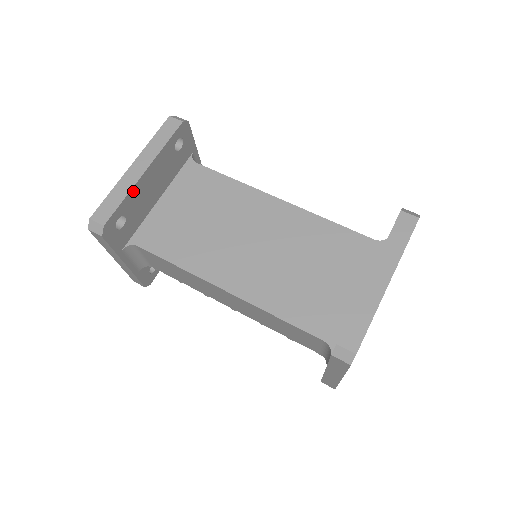
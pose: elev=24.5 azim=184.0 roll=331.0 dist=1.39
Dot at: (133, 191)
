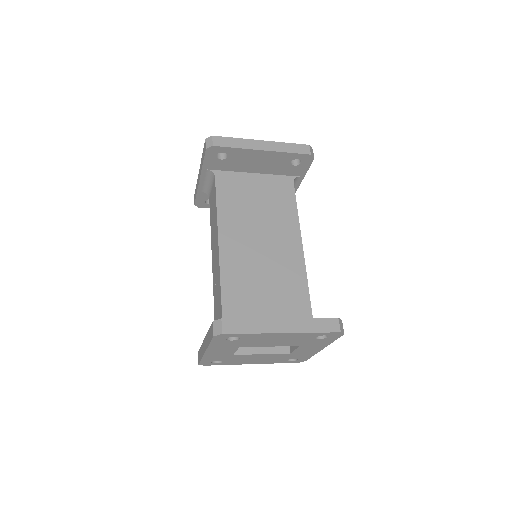
Dot at: (246, 151)
